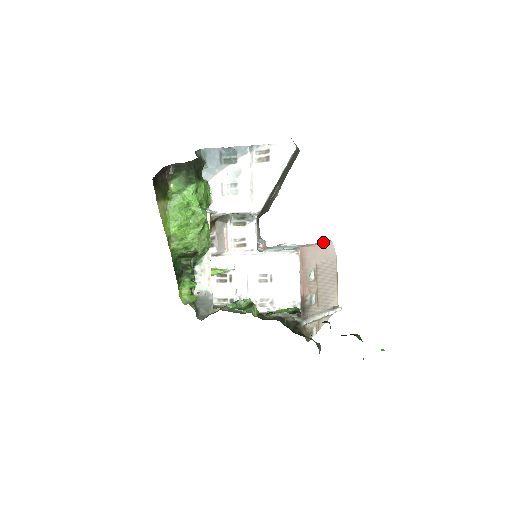
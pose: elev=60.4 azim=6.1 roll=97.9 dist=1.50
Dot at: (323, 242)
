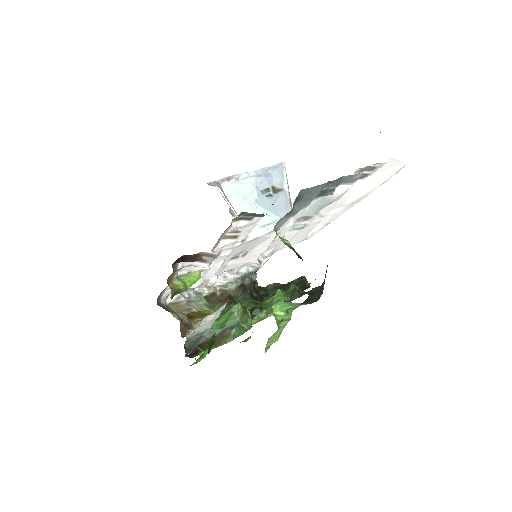
Dot at: occluded
